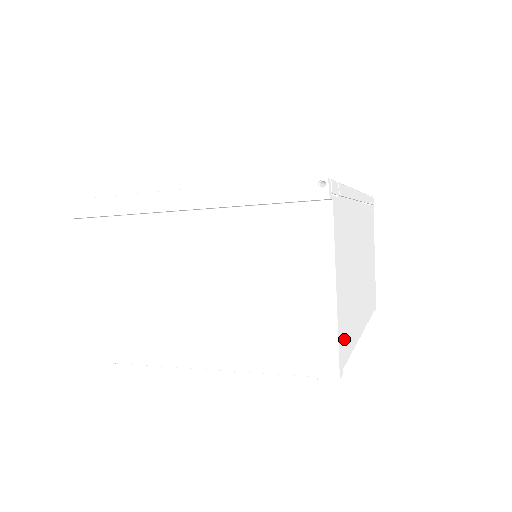
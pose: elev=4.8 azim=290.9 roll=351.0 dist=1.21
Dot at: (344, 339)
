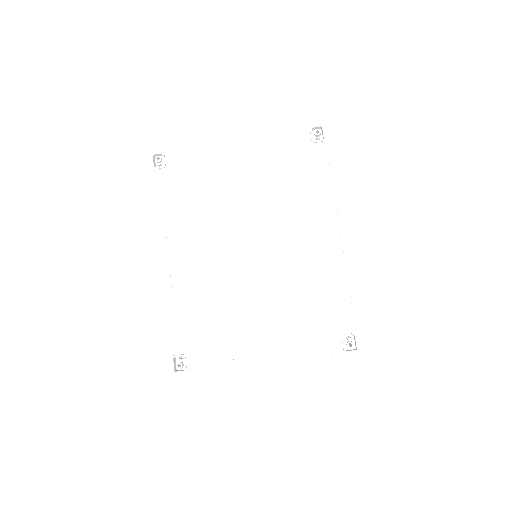
Dot at: occluded
